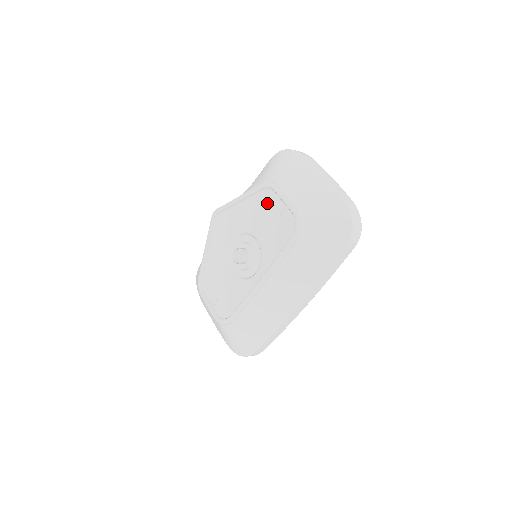
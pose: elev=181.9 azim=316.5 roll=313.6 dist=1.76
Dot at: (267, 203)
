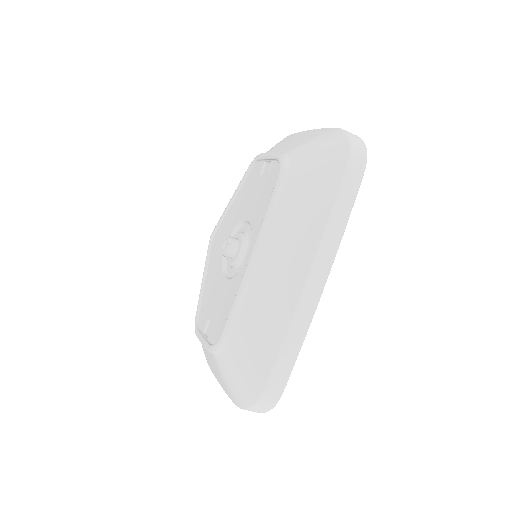
Dot at: (254, 178)
